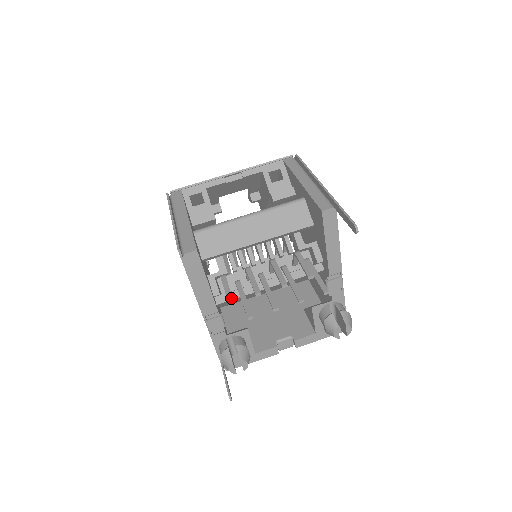
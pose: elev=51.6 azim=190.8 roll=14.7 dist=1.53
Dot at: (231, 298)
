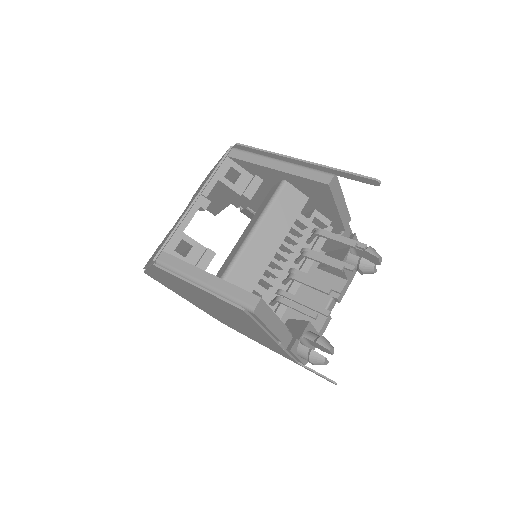
Dot at: (312, 313)
